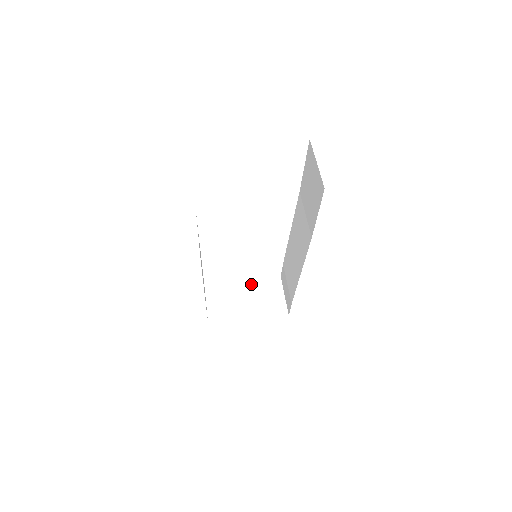
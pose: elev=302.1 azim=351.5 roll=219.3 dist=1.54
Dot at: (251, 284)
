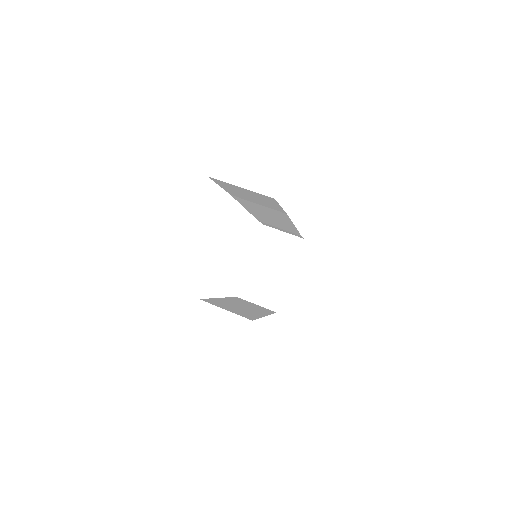
Dot at: (257, 255)
